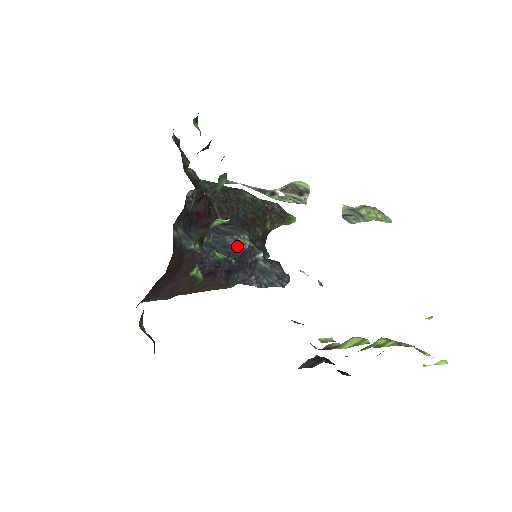
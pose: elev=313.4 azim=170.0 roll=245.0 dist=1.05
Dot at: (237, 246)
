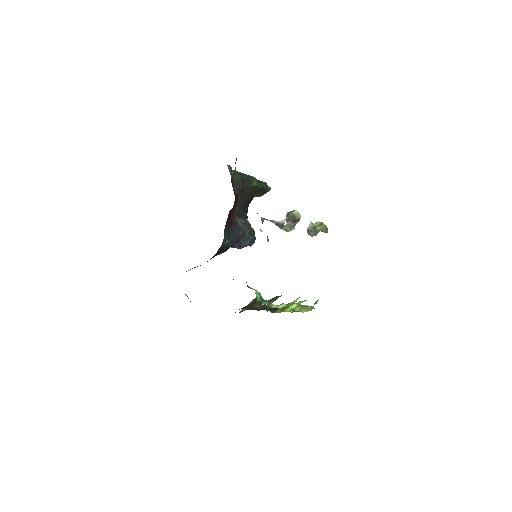
Dot at: (243, 236)
